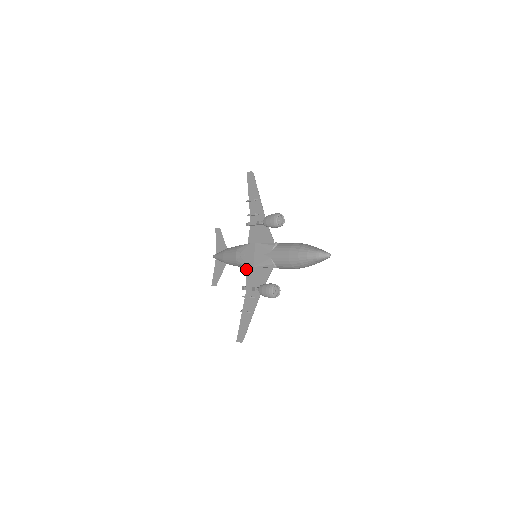
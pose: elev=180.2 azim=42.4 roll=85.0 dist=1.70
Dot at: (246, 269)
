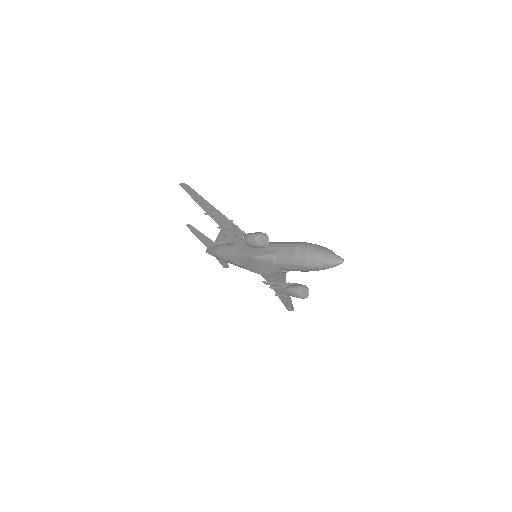
Dot at: occluded
